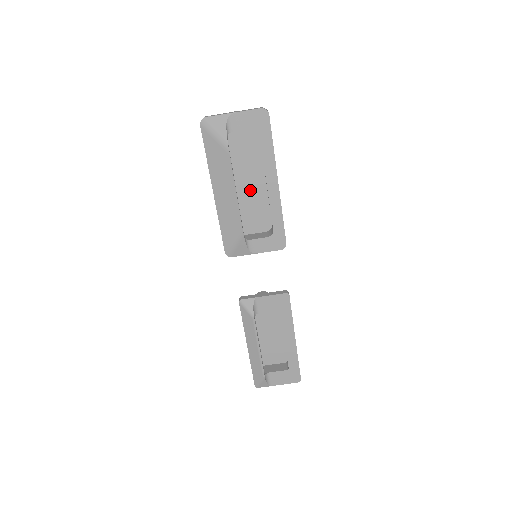
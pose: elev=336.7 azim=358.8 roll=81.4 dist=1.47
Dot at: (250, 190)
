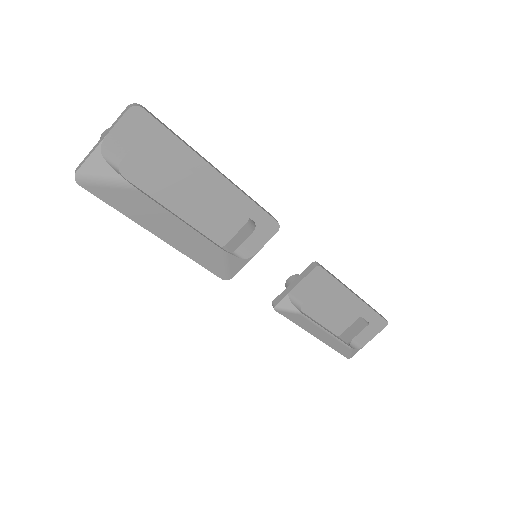
Dot at: (194, 198)
